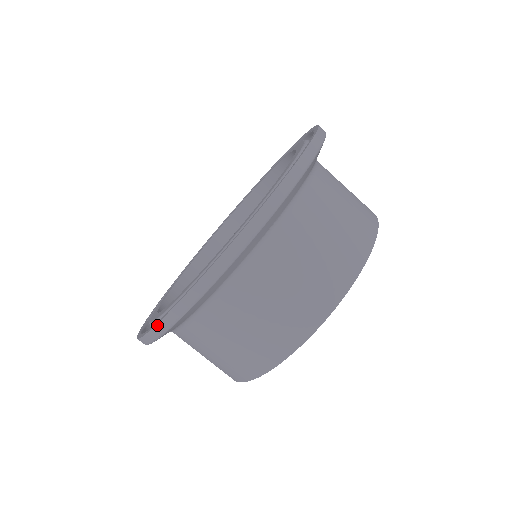
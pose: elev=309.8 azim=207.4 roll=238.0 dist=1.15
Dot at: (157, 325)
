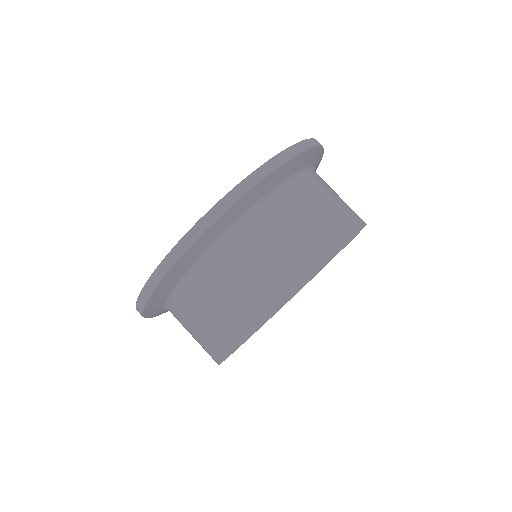
Dot at: (205, 215)
